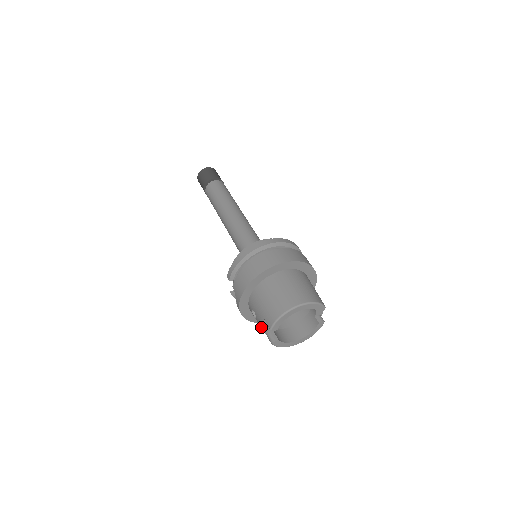
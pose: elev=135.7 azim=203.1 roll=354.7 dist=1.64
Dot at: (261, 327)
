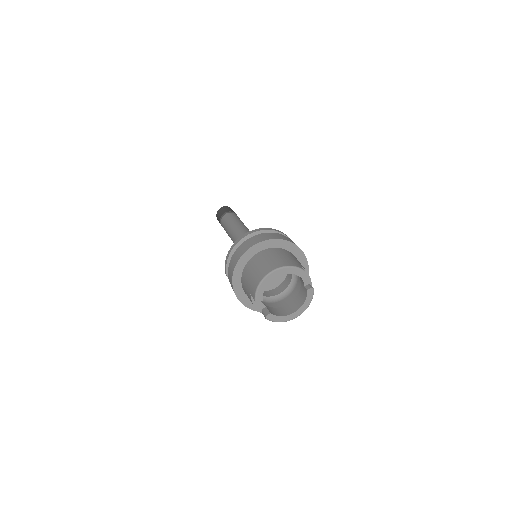
Dot at: (254, 306)
